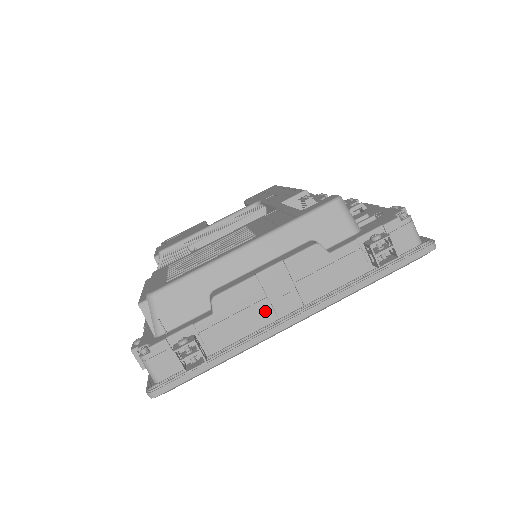
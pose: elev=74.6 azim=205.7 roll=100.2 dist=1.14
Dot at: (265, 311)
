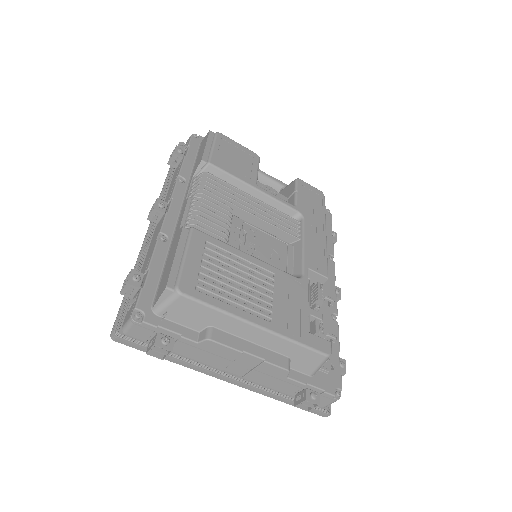
Dot at: (223, 364)
